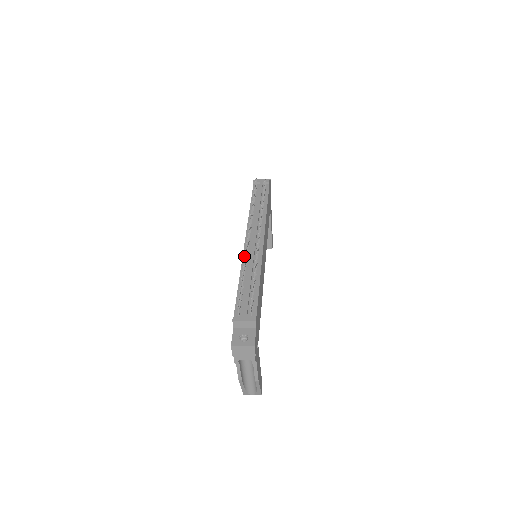
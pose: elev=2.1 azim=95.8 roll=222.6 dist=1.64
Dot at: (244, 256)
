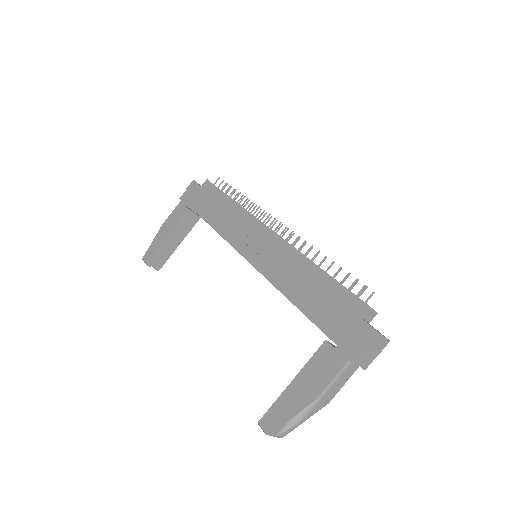
Dot at: occluded
